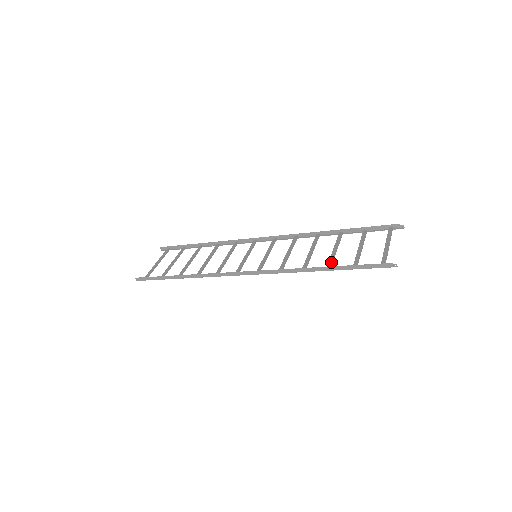
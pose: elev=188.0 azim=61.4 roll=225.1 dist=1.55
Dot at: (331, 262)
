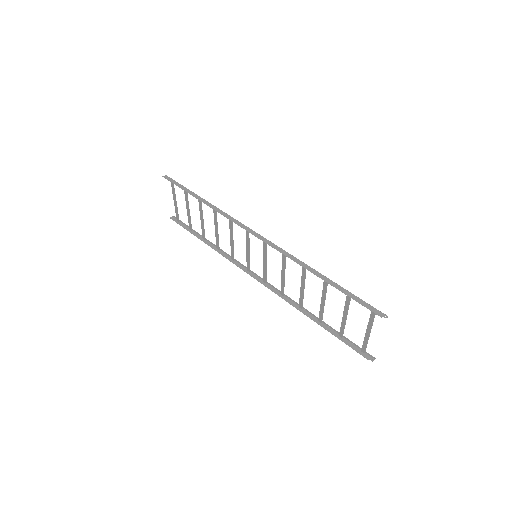
Dot at: (321, 316)
